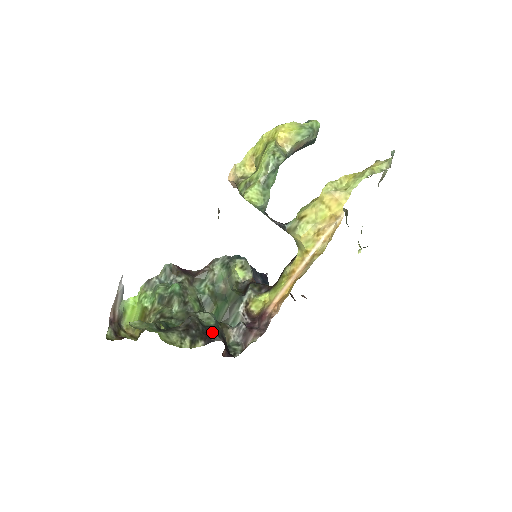
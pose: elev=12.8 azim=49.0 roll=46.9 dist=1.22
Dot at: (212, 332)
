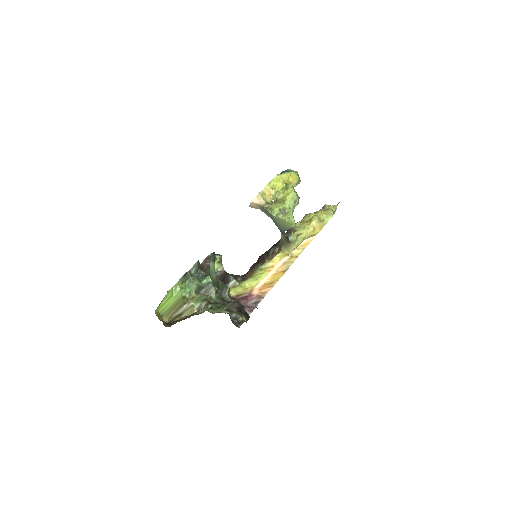
Dot at: (245, 311)
